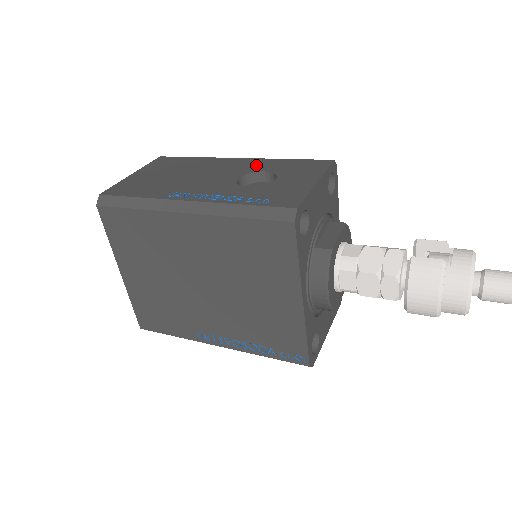
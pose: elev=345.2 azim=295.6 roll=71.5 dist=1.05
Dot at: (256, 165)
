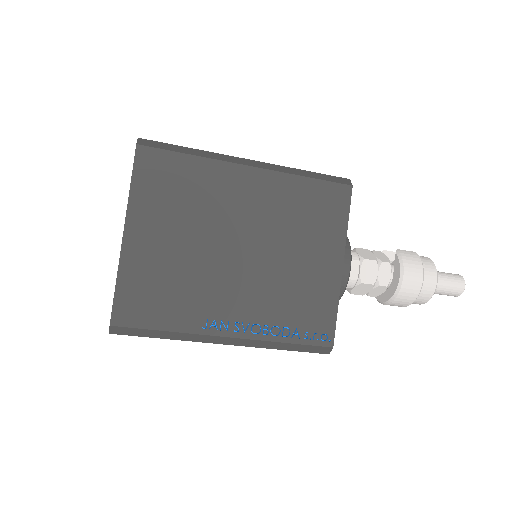
Dot at: occluded
